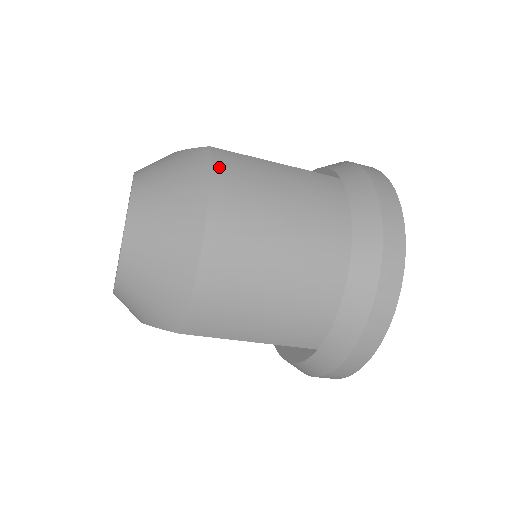
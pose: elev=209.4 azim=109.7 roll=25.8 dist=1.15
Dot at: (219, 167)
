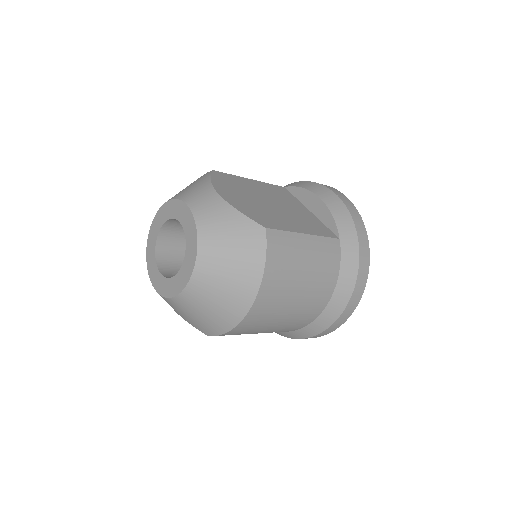
Dot at: (271, 255)
